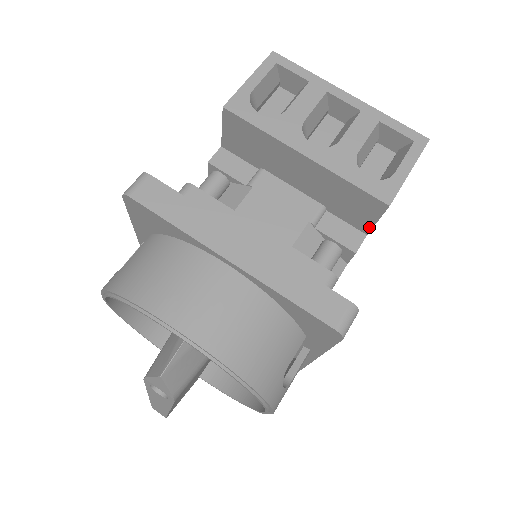
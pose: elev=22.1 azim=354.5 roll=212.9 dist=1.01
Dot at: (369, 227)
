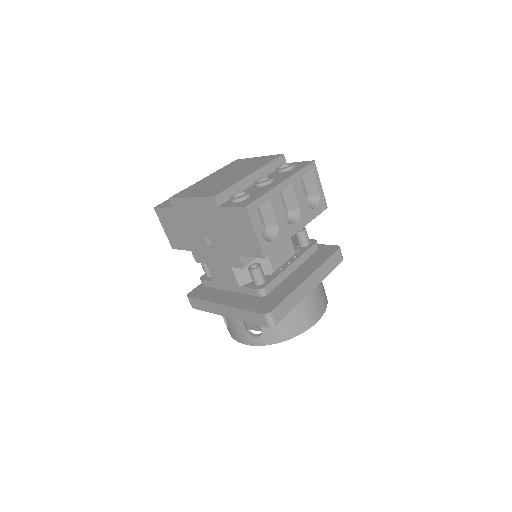
Dot at: occluded
